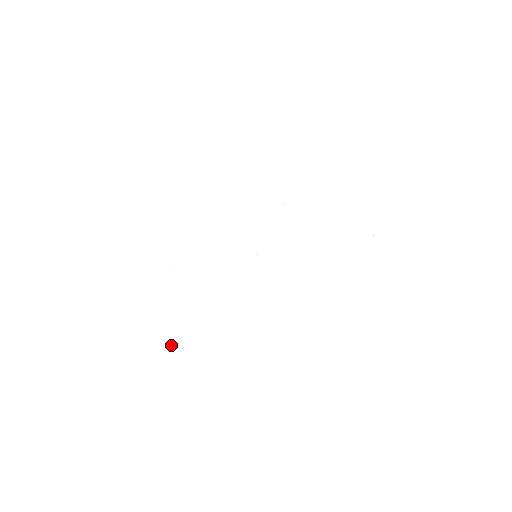
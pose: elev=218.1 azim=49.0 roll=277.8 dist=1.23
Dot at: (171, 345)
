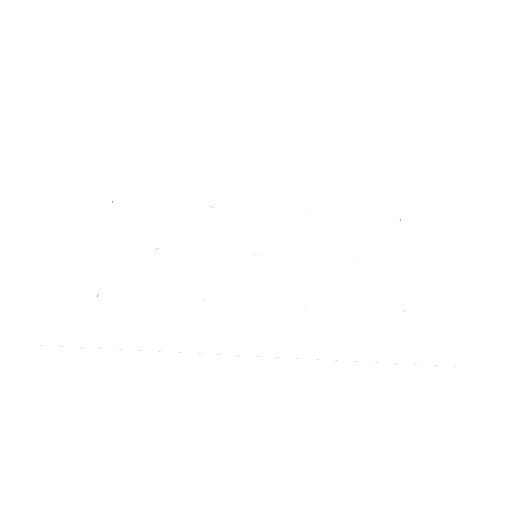
Dot at: (89, 312)
